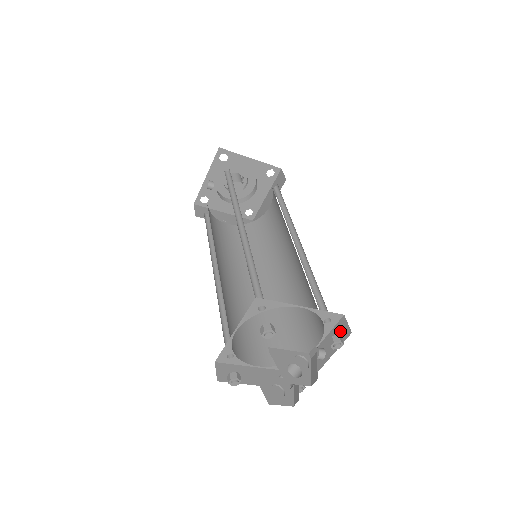
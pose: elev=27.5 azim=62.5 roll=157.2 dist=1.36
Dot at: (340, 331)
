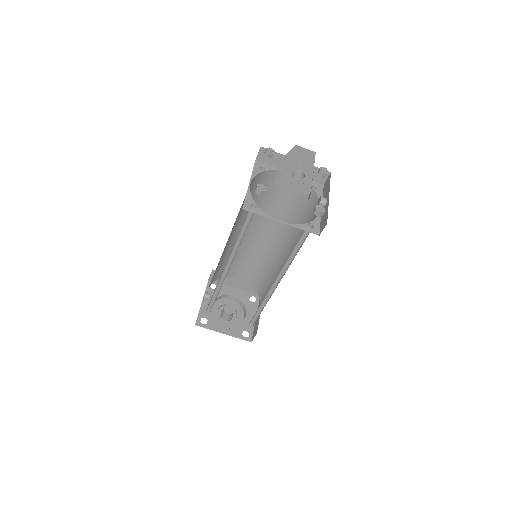
Dot at: (326, 185)
